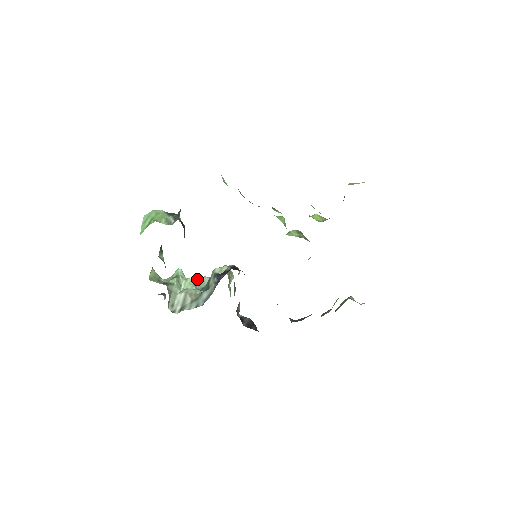
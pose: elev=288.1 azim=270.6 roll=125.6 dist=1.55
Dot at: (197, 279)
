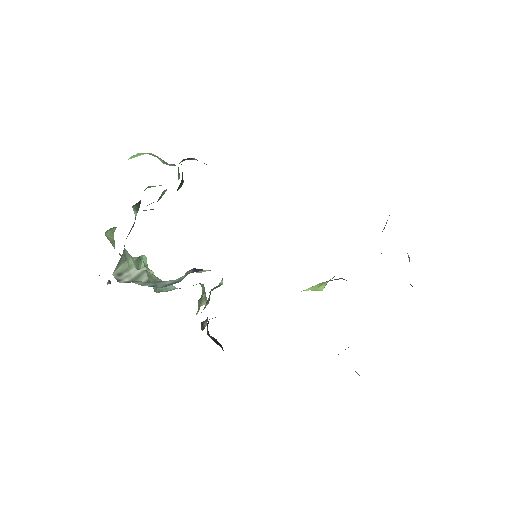
Dot at: occluded
